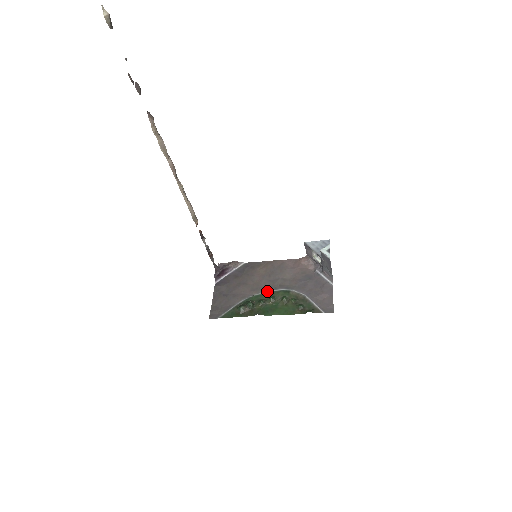
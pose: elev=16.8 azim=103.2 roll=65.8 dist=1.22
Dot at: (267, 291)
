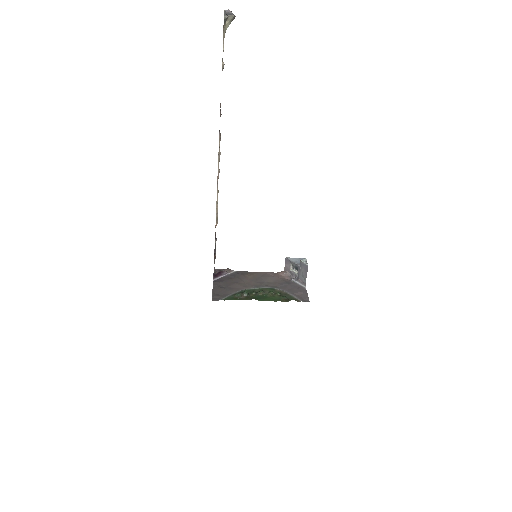
Dot at: (257, 288)
